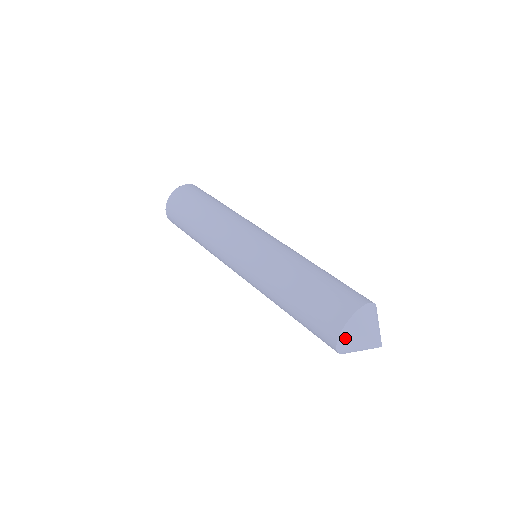
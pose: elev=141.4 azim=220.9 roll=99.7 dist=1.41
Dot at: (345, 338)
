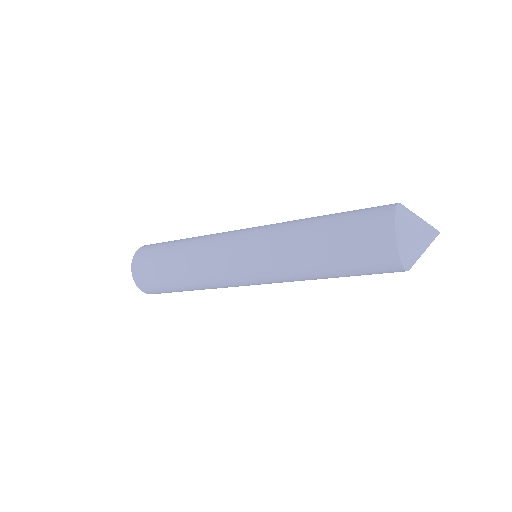
Dot at: (402, 210)
